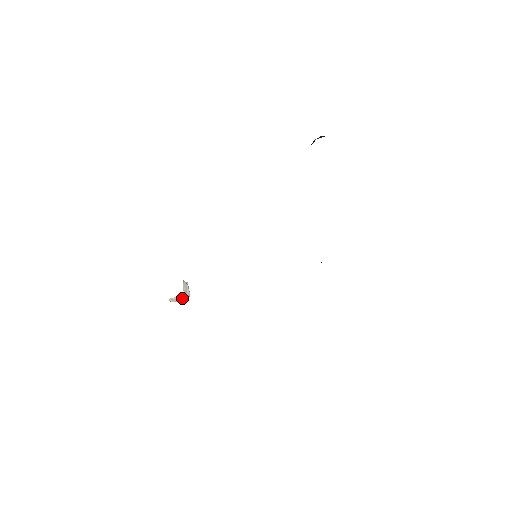
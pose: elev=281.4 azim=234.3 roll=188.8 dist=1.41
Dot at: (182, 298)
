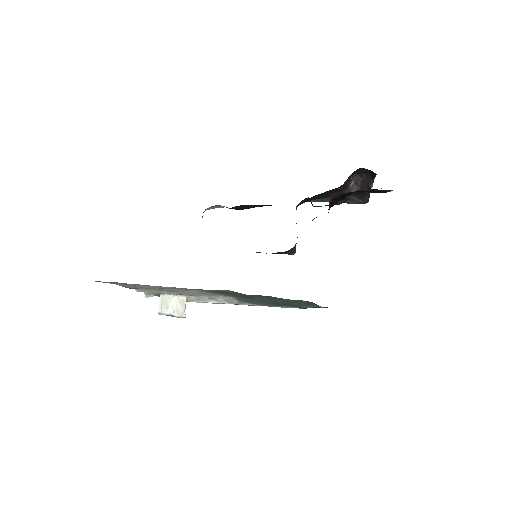
Dot at: (170, 303)
